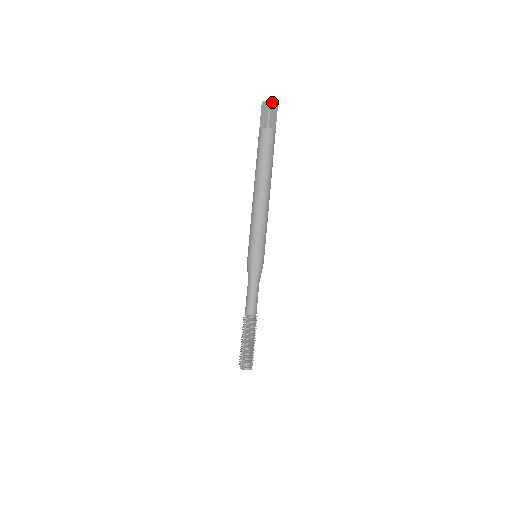
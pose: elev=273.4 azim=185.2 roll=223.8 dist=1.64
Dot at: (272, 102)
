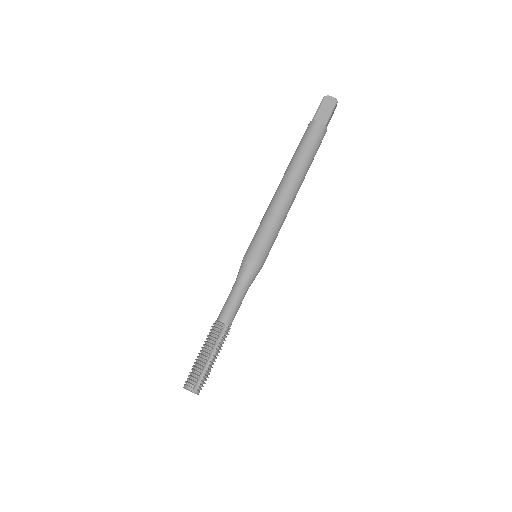
Dot at: (327, 97)
